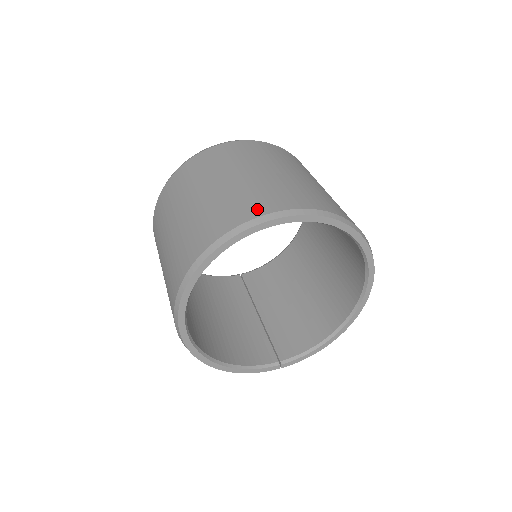
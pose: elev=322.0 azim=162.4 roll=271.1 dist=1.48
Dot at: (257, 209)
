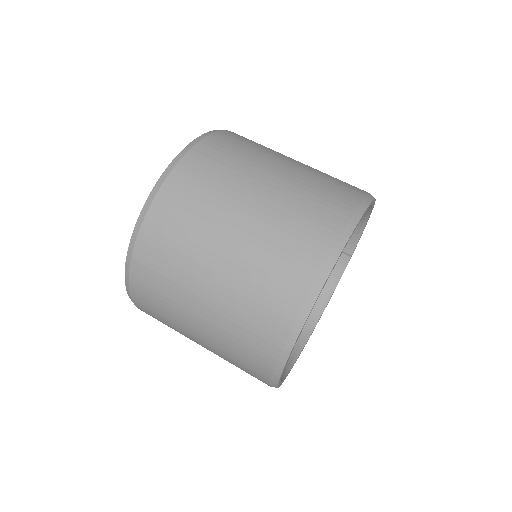
Dot at: (265, 357)
